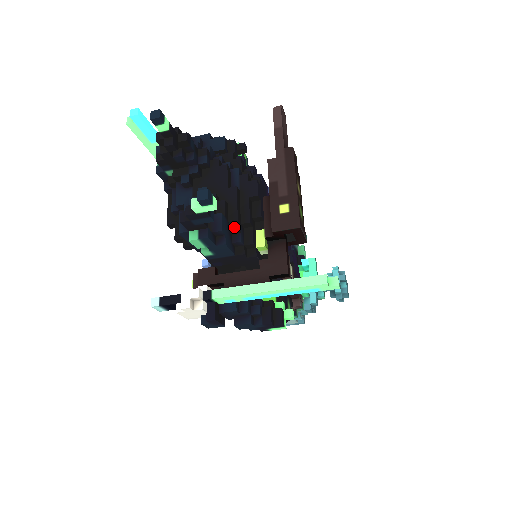
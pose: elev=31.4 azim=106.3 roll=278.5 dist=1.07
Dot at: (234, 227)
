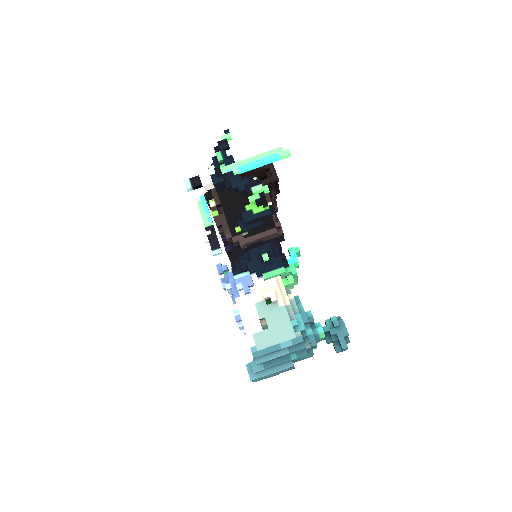
Dot at: occluded
